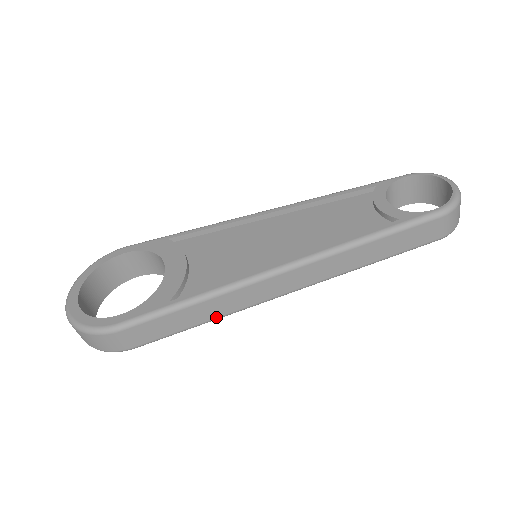
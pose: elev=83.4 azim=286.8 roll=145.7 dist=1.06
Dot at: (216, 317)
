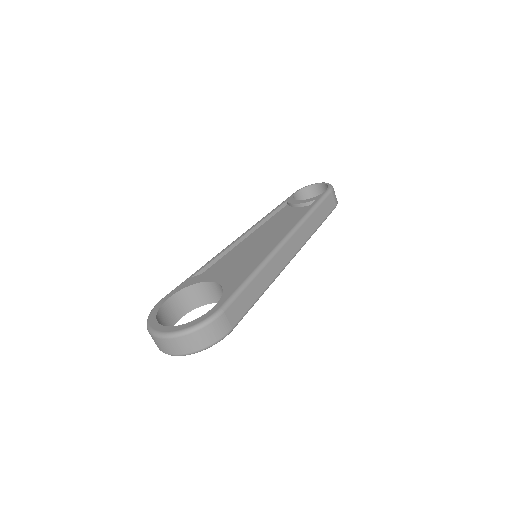
Dot at: (267, 286)
